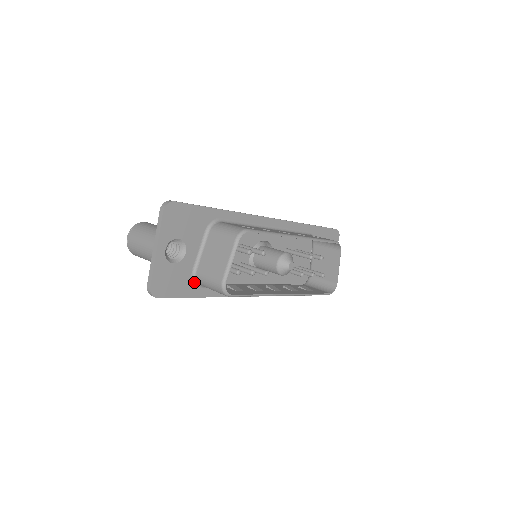
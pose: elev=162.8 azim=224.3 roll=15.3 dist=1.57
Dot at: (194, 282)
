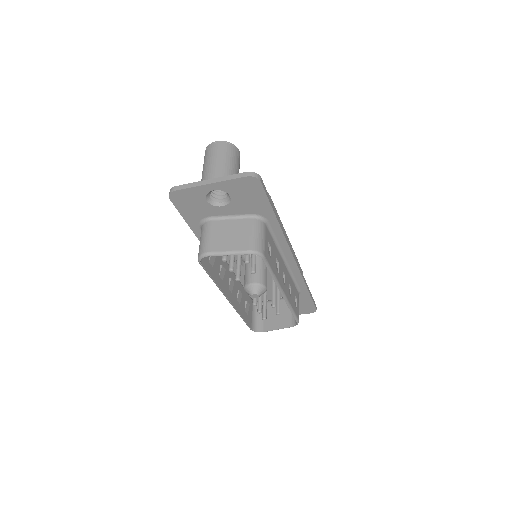
Dot at: (201, 221)
